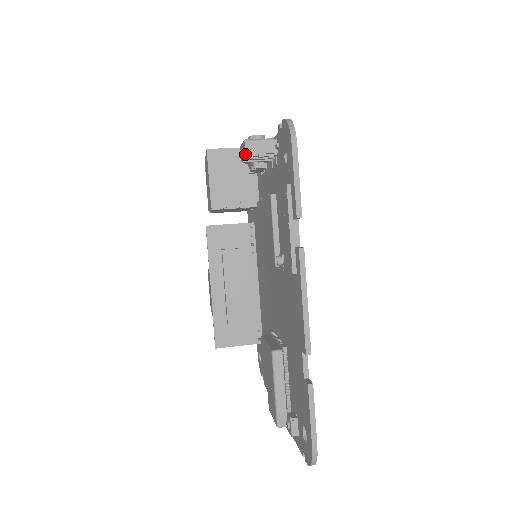
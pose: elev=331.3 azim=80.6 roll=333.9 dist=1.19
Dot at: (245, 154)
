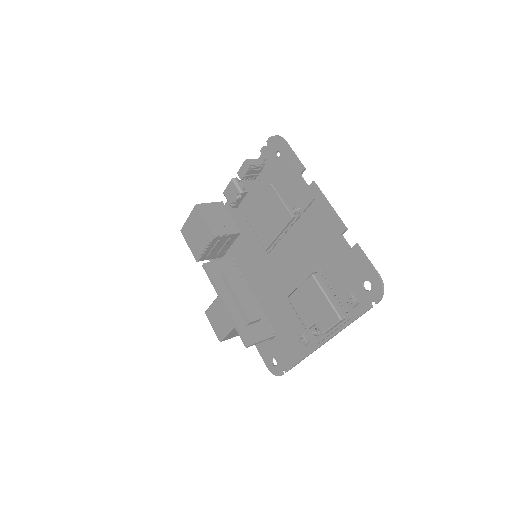
Dot at: (250, 165)
